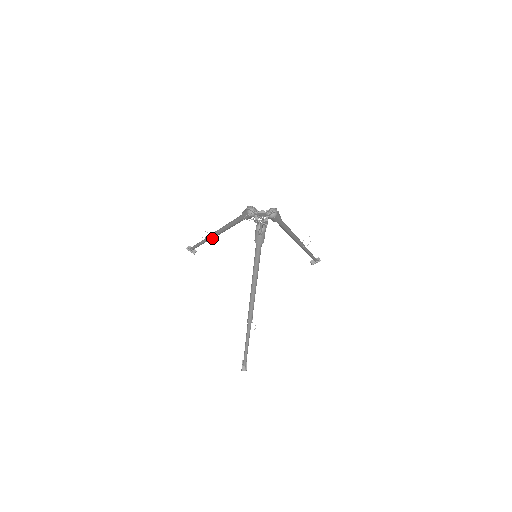
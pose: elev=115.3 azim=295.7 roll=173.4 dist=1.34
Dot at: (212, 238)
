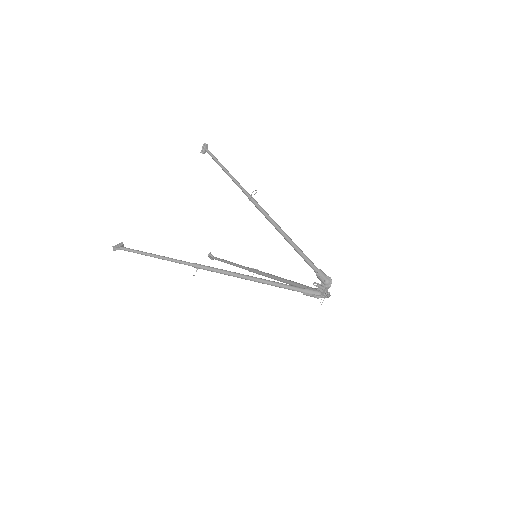
Dot at: (203, 268)
